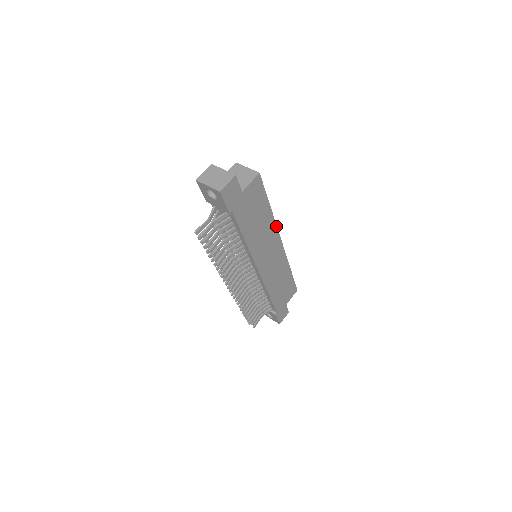
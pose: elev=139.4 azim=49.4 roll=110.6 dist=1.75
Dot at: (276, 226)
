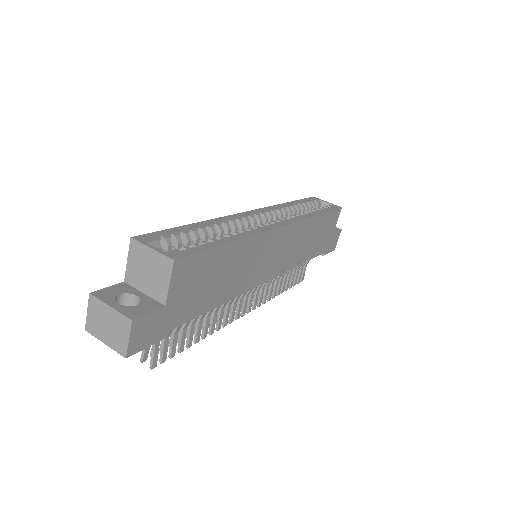
Dot at: (260, 233)
